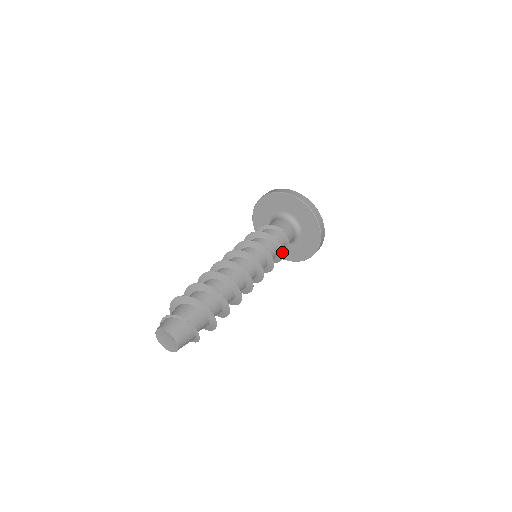
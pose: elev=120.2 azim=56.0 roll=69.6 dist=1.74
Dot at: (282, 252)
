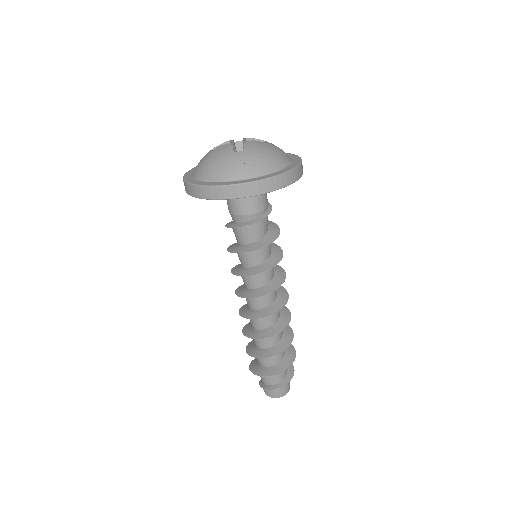
Dot at: (278, 234)
